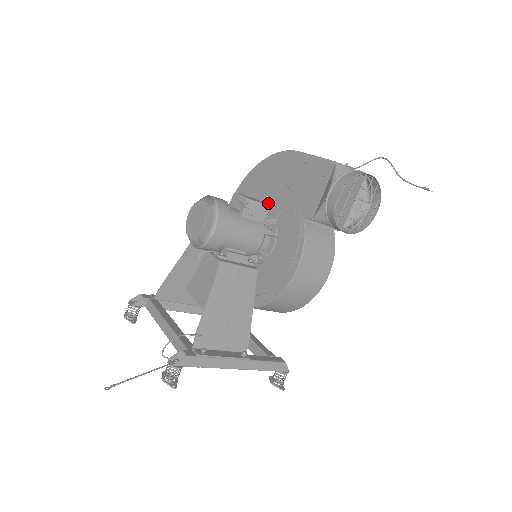
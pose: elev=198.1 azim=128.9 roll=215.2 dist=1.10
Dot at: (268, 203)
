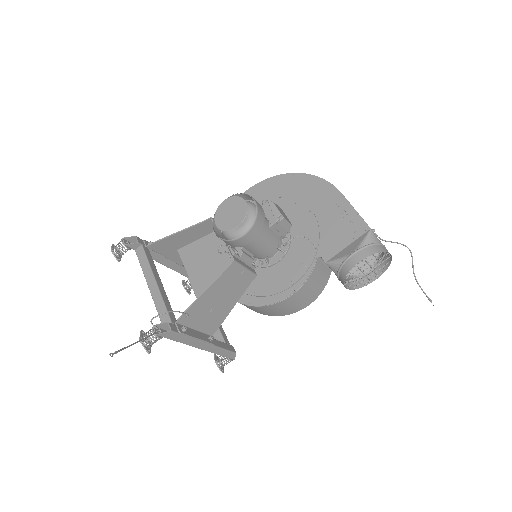
Dot at: (290, 218)
